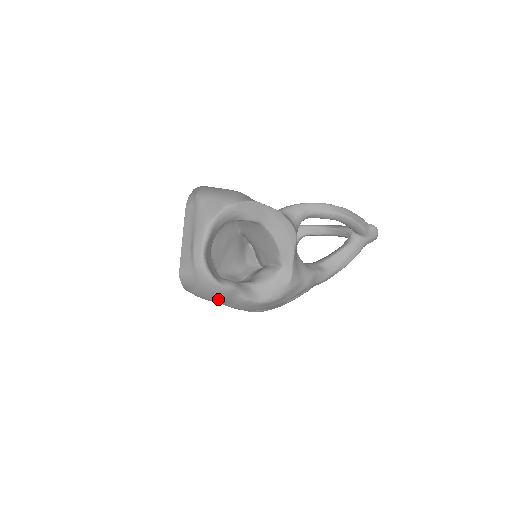
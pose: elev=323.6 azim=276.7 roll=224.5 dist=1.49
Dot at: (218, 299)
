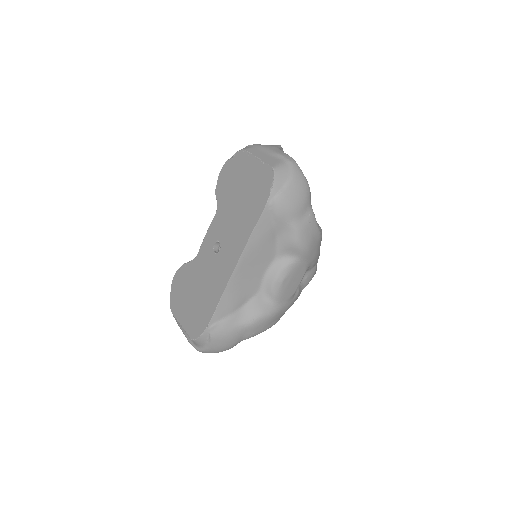
Dot at: (302, 202)
